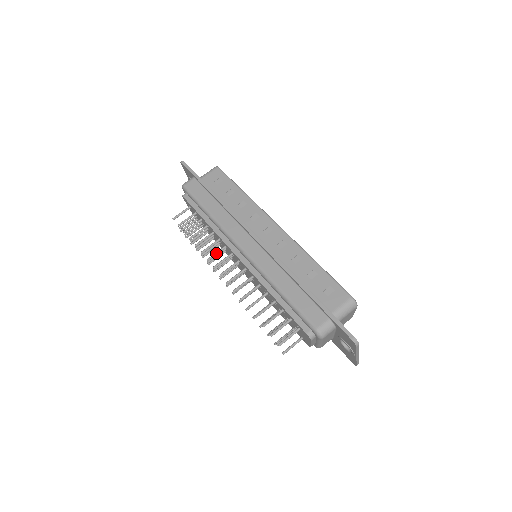
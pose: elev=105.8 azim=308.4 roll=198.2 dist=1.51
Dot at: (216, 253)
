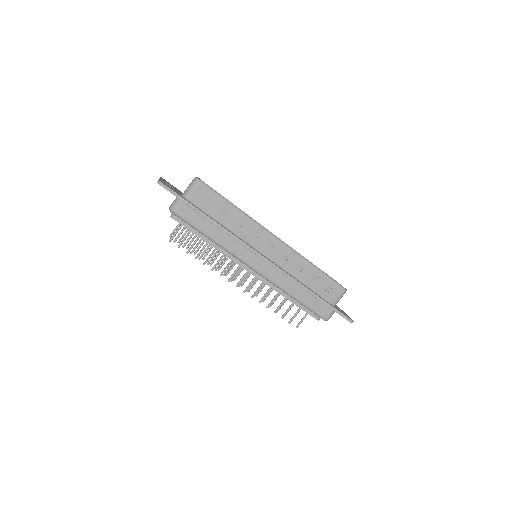
Dot at: (226, 268)
